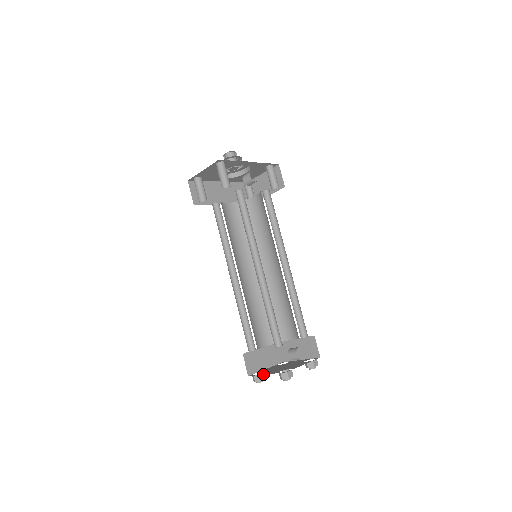
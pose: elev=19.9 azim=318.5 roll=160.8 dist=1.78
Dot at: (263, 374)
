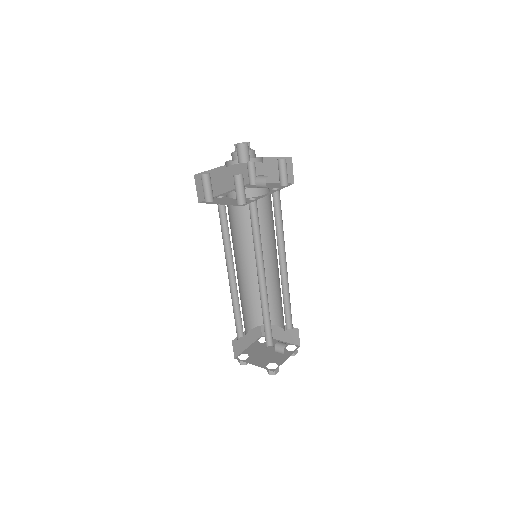
Dot at: (251, 363)
